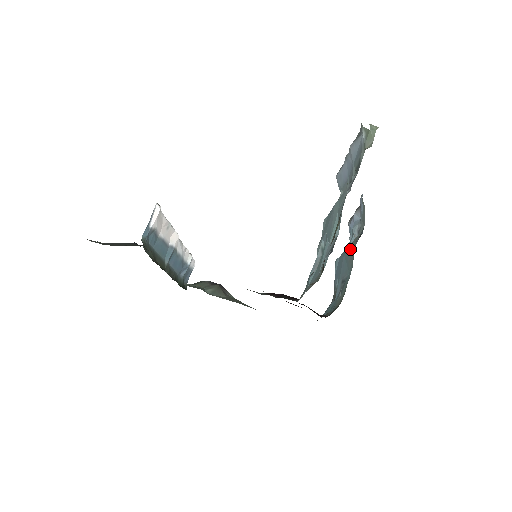
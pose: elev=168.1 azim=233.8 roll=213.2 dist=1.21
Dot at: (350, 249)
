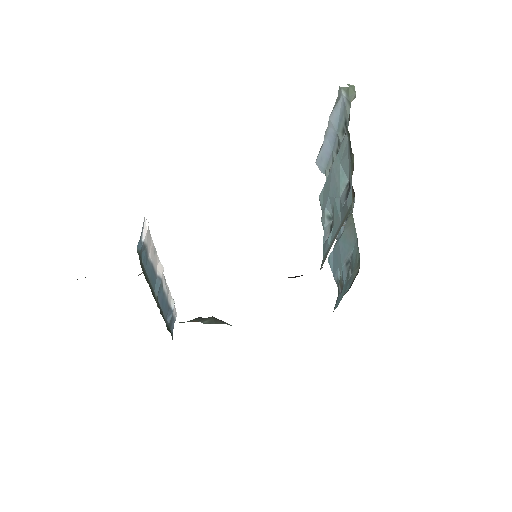
Dot at: (347, 227)
